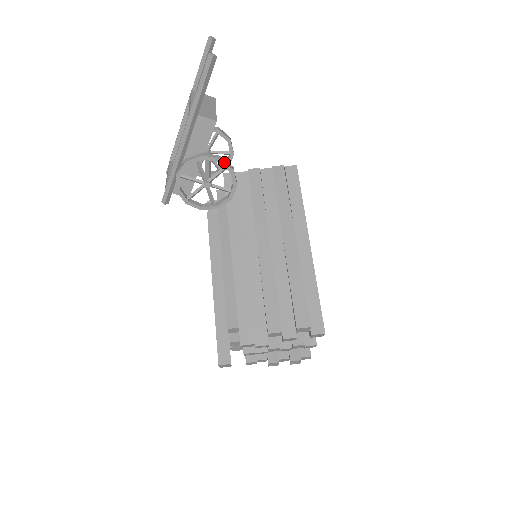
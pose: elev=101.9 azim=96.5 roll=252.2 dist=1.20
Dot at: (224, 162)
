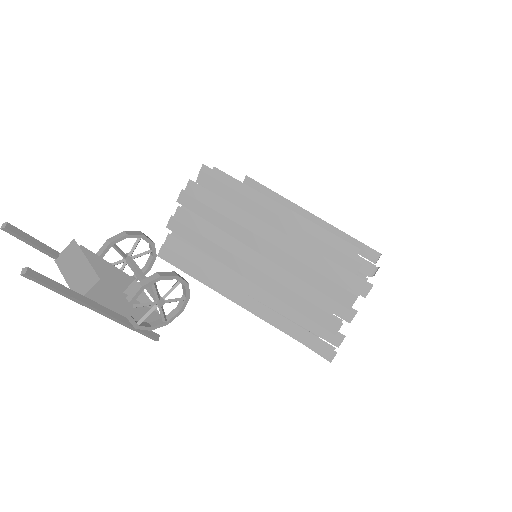
Dot at: (147, 284)
